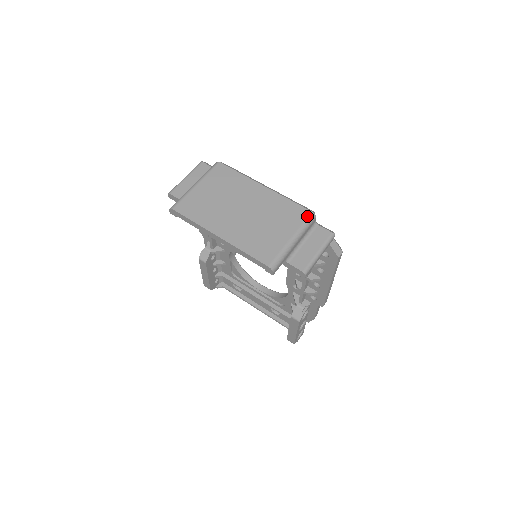
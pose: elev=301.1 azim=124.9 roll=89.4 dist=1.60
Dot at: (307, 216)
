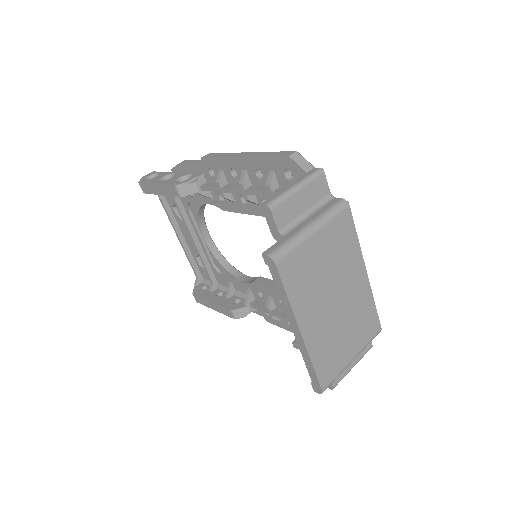
Dot at: (376, 333)
